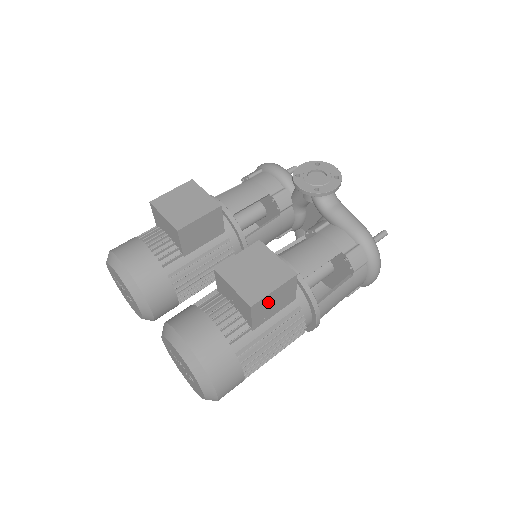
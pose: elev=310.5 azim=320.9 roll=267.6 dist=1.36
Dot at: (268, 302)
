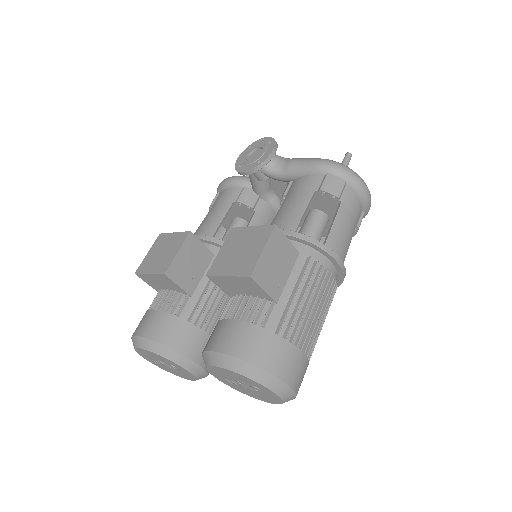
Dot at: (267, 266)
